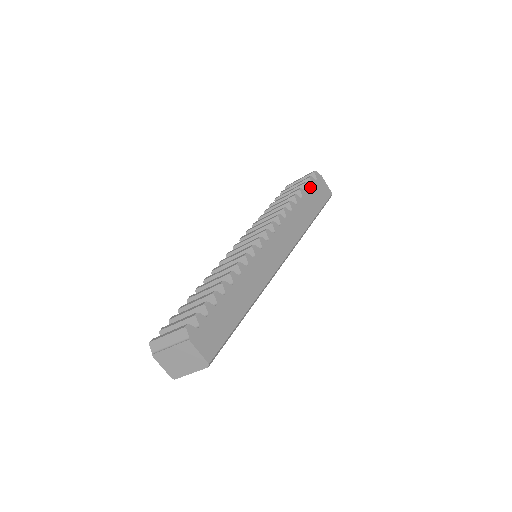
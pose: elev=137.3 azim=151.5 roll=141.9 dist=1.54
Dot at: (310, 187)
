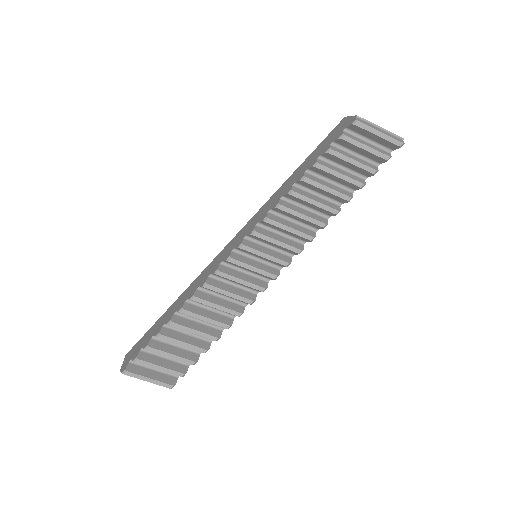
Dot at: occluded
